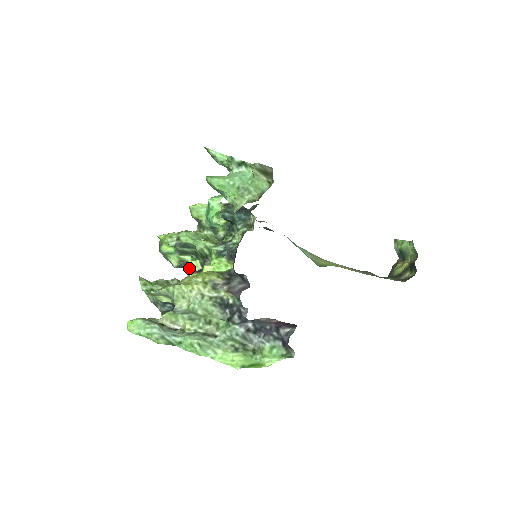
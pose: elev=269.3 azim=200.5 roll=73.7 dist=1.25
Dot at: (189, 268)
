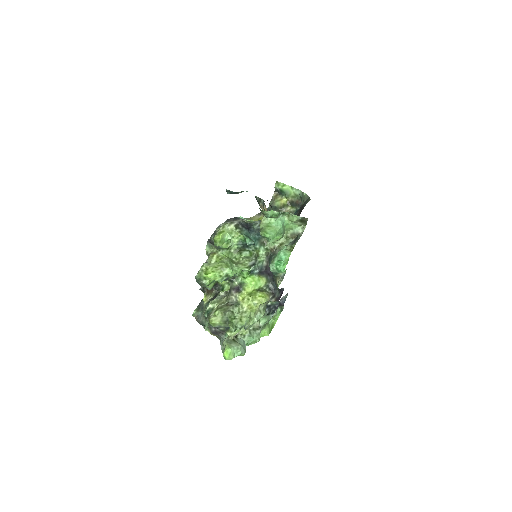
Dot at: (219, 285)
